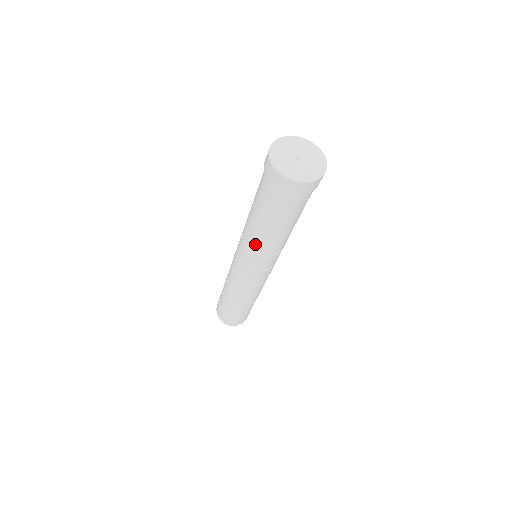
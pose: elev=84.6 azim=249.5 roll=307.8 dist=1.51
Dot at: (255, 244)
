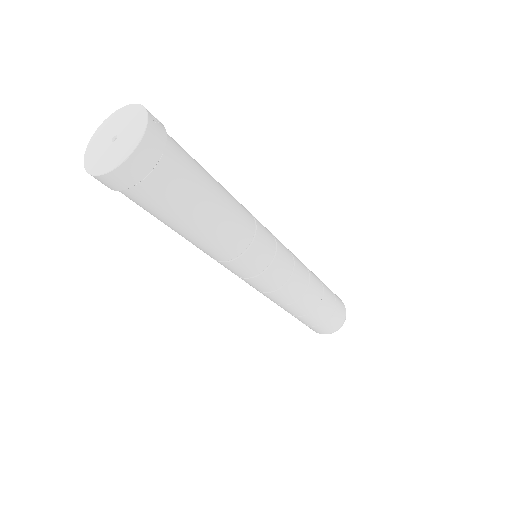
Dot at: (221, 252)
